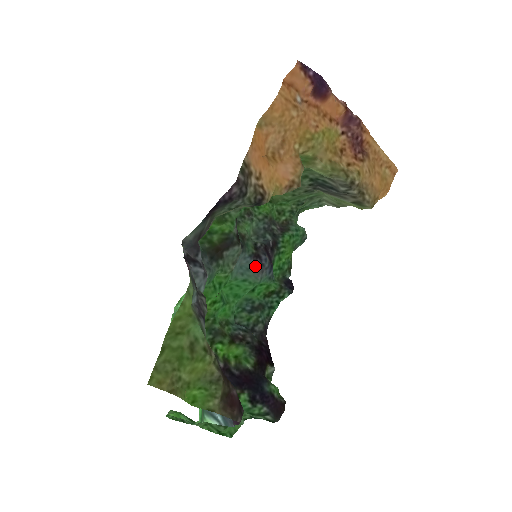
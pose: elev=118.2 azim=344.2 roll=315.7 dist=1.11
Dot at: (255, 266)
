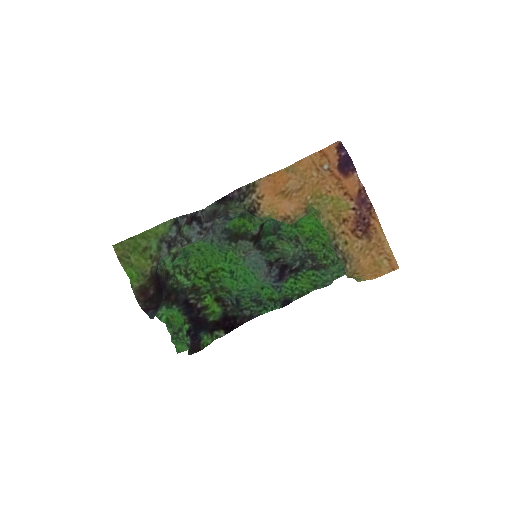
Dot at: (265, 269)
